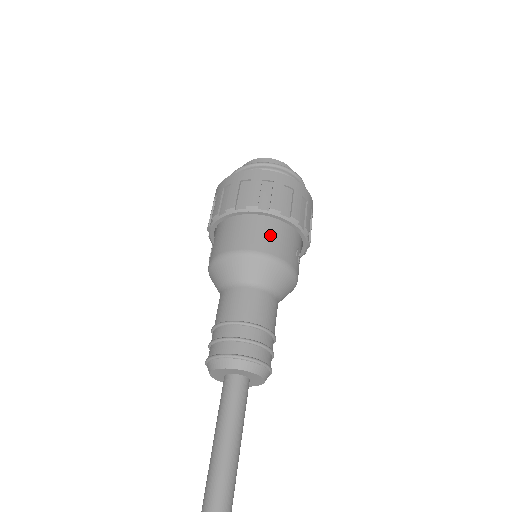
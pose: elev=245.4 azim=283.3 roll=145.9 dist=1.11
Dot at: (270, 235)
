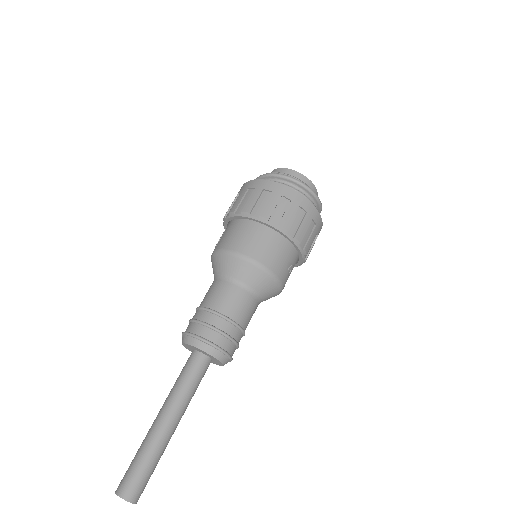
Dot at: (270, 248)
